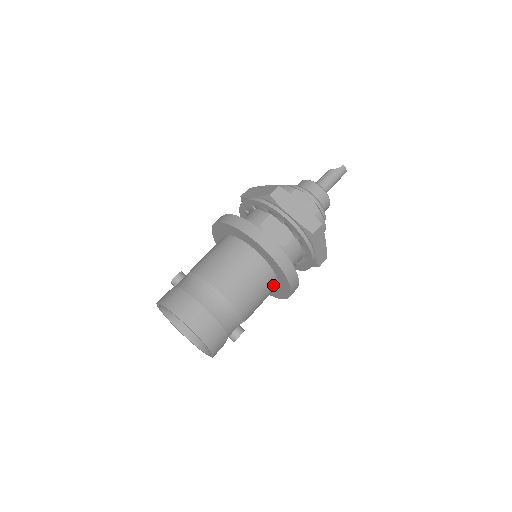
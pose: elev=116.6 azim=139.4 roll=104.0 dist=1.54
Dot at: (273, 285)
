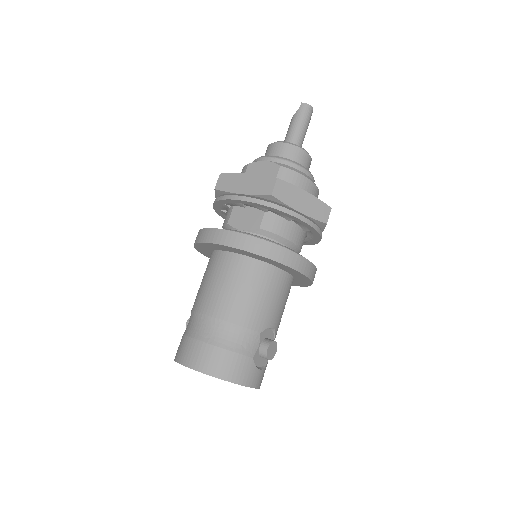
Dot at: (275, 275)
